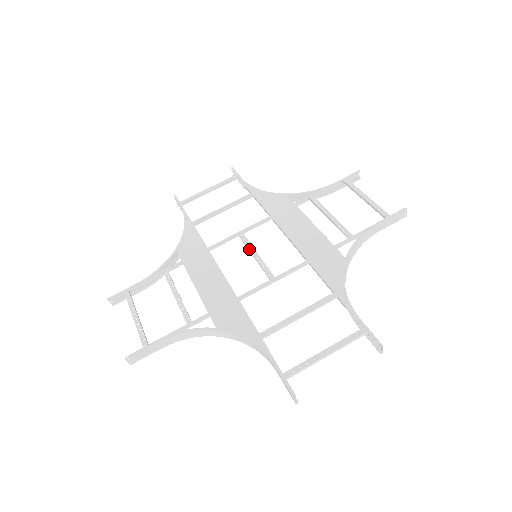
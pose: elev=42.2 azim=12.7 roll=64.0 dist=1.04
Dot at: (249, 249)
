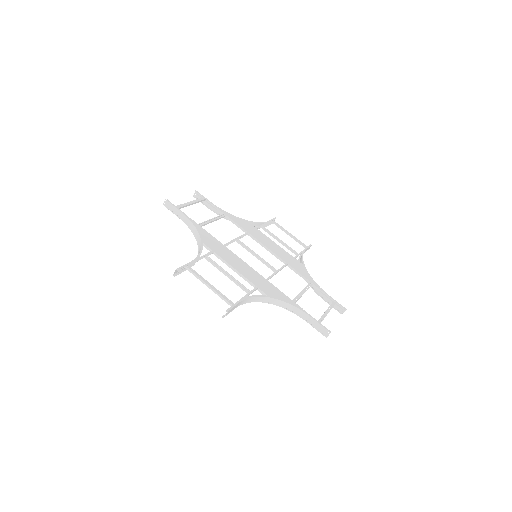
Dot at: (251, 251)
